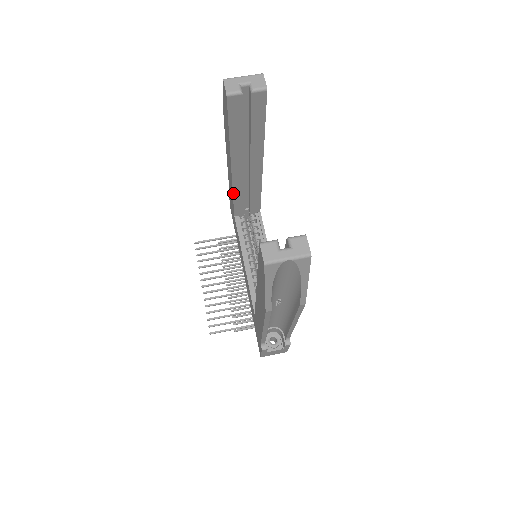
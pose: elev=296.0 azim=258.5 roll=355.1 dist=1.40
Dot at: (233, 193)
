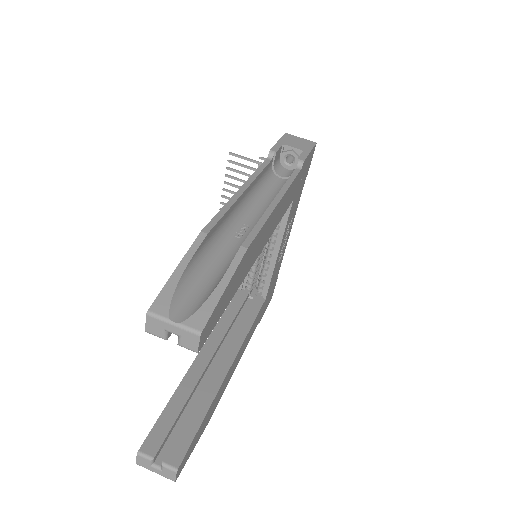
Dot at: occluded
